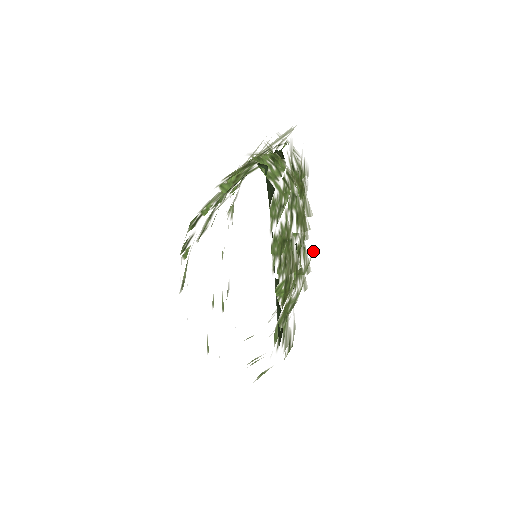
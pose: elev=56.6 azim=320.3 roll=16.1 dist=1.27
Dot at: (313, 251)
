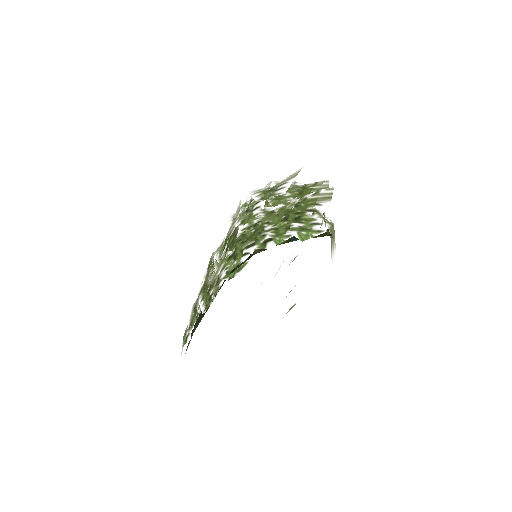
Dot at: occluded
